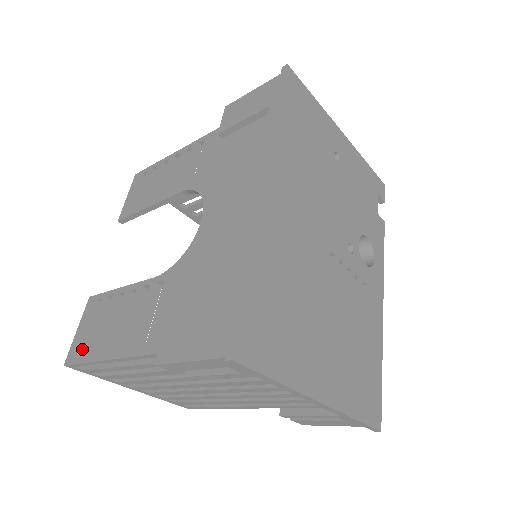
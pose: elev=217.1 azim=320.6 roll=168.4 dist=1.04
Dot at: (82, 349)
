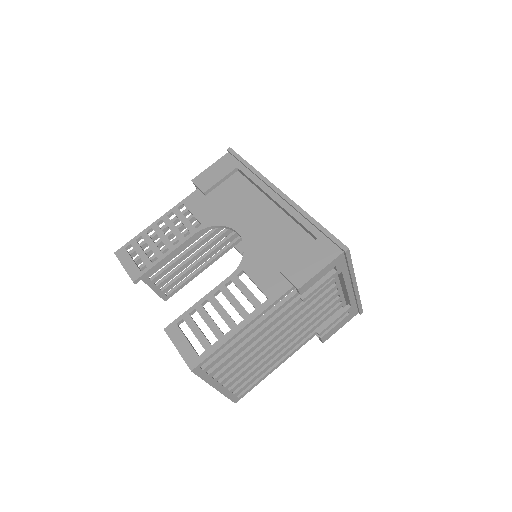
Dot at: (197, 353)
